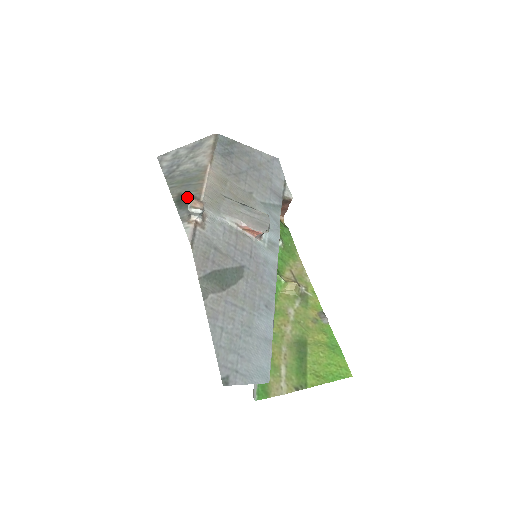
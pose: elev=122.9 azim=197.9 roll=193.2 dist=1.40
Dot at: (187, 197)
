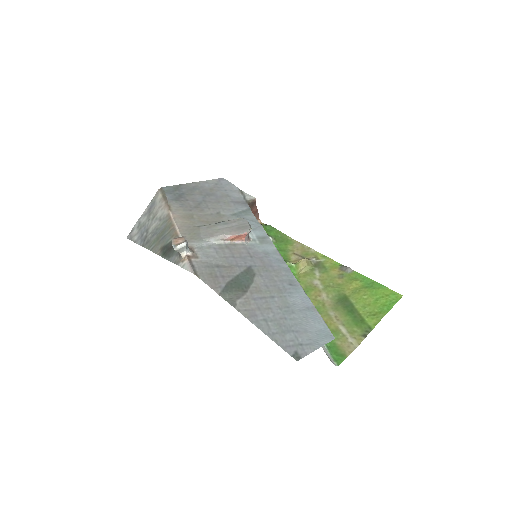
Dot at: (169, 246)
